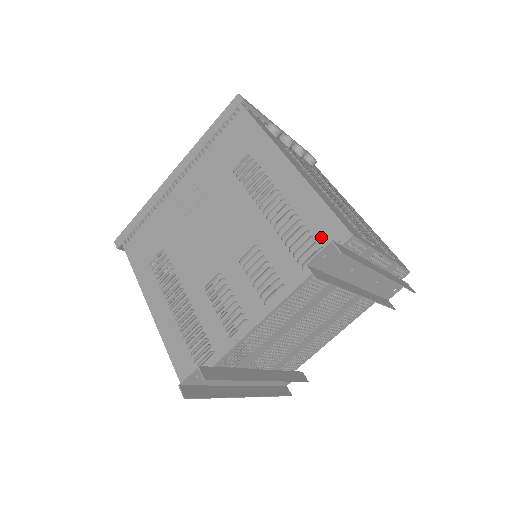
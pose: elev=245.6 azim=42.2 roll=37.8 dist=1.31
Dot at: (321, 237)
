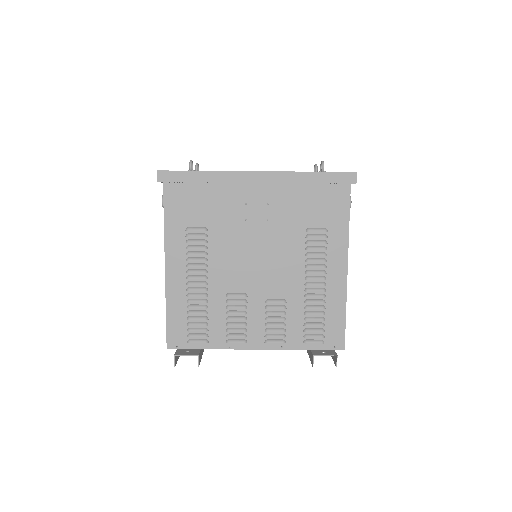
Dot at: (328, 335)
